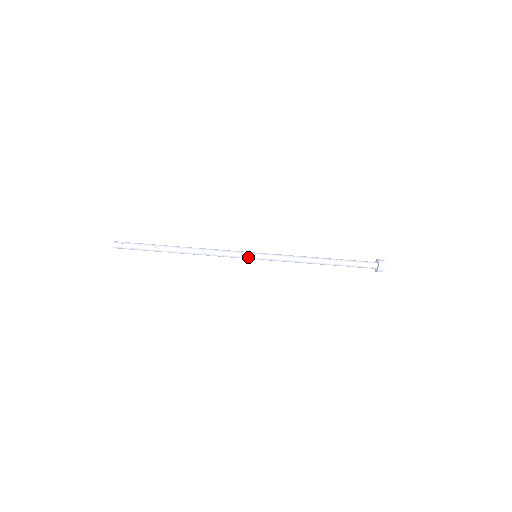
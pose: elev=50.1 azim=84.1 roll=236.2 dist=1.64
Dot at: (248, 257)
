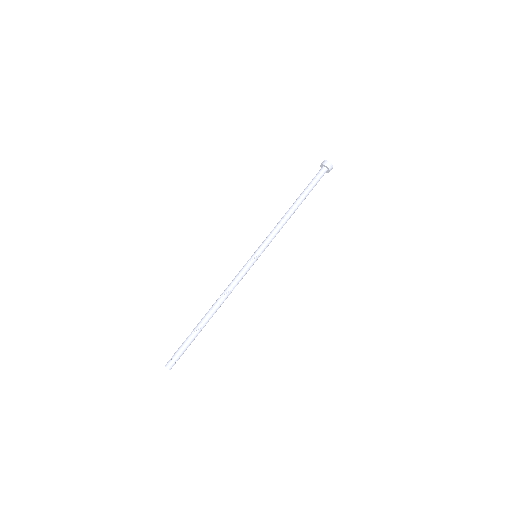
Dot at: (252, 262)
